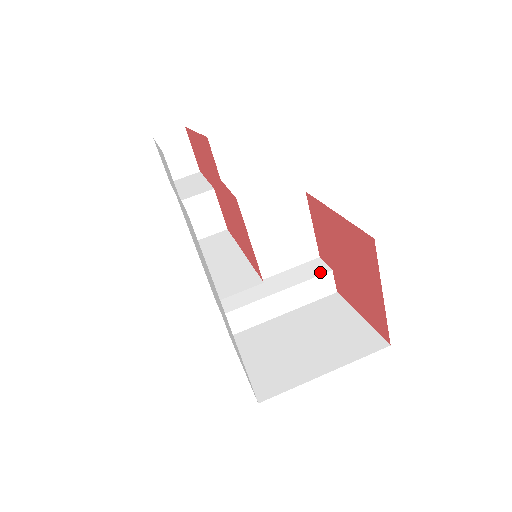
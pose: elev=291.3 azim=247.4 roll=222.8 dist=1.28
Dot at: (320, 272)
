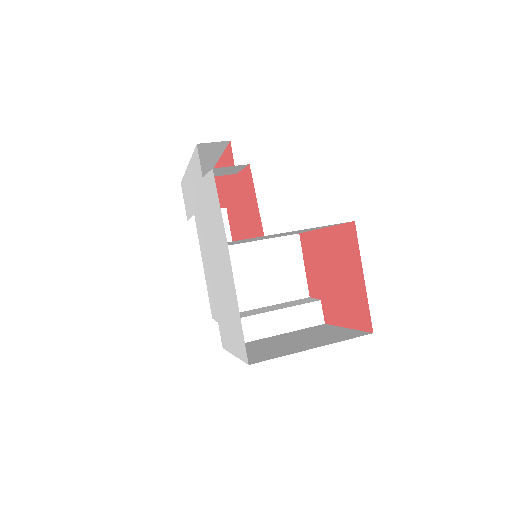
Dot at: (310, 301)
